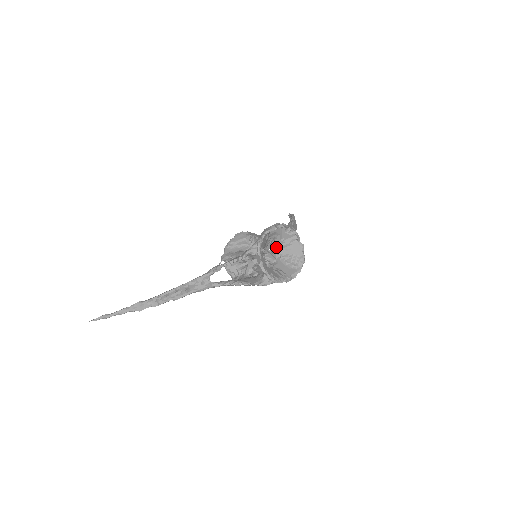
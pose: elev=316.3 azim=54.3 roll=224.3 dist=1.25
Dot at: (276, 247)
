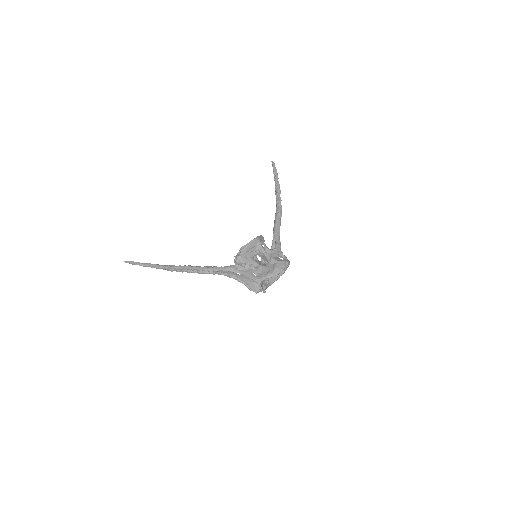
Dot at: occluded
